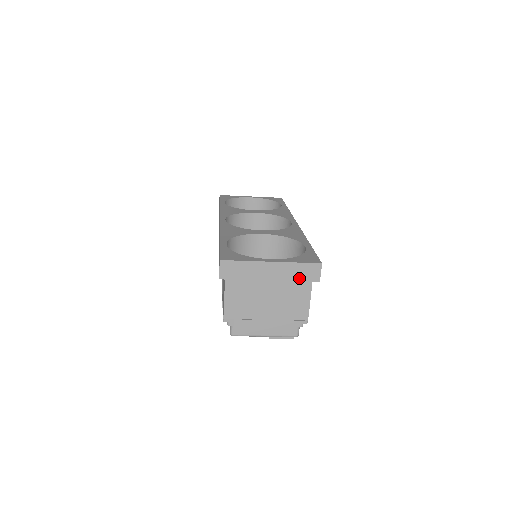
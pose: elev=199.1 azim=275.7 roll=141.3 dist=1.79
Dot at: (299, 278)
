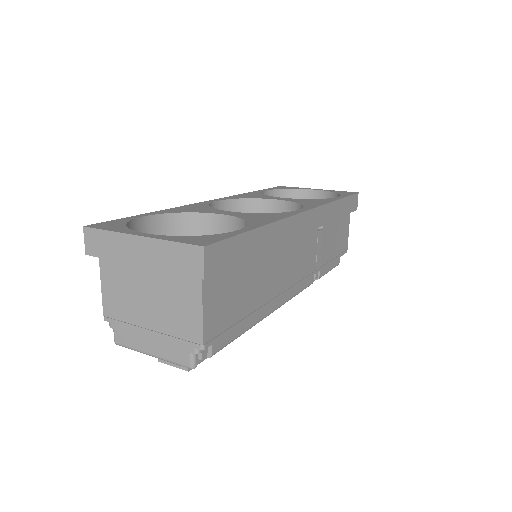
Dot at: (176, 268)
